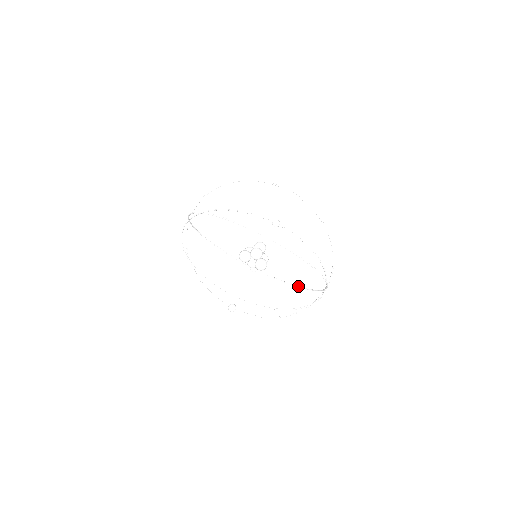
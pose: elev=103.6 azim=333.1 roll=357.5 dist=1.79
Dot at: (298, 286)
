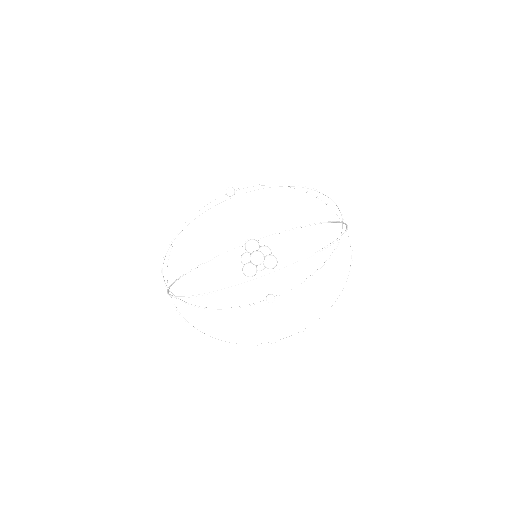
Dot at: (304, 226)
